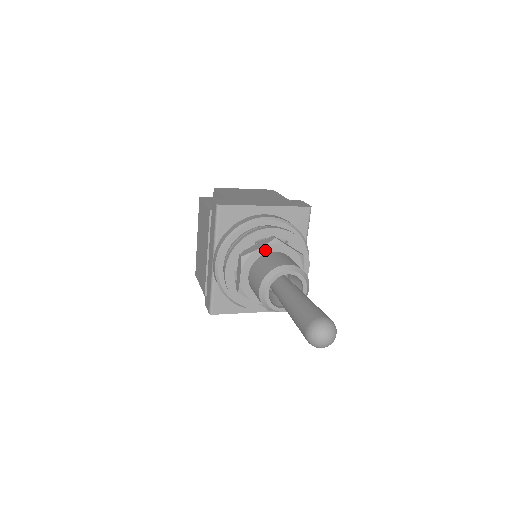
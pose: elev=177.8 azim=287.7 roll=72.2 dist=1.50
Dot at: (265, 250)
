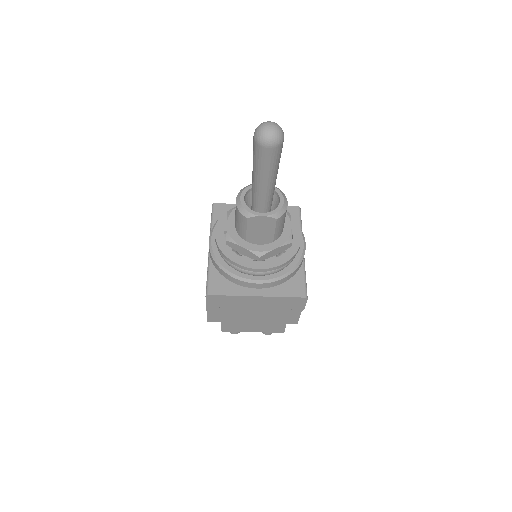
Dot at: occluded
